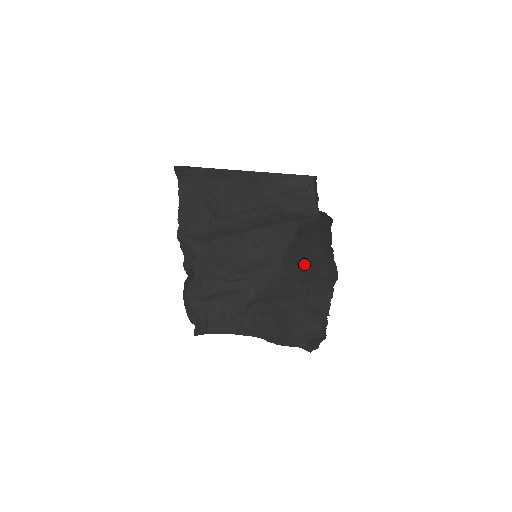
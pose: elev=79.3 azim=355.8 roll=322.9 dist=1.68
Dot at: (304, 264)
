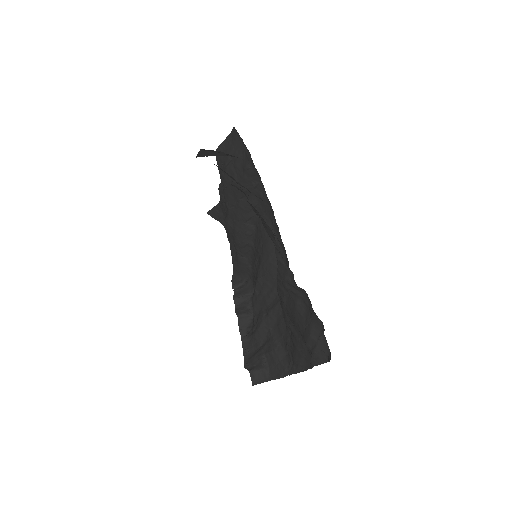
Dot at: occluded
